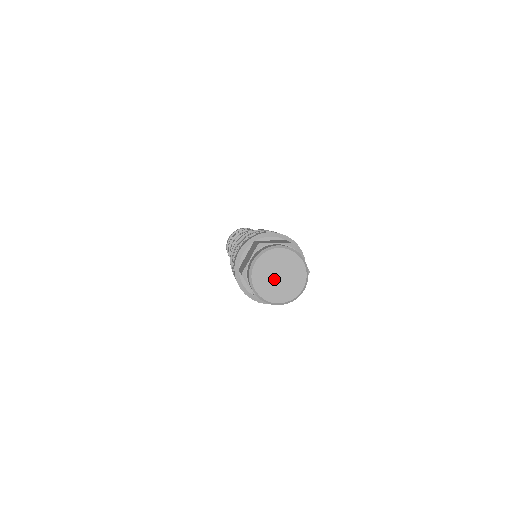
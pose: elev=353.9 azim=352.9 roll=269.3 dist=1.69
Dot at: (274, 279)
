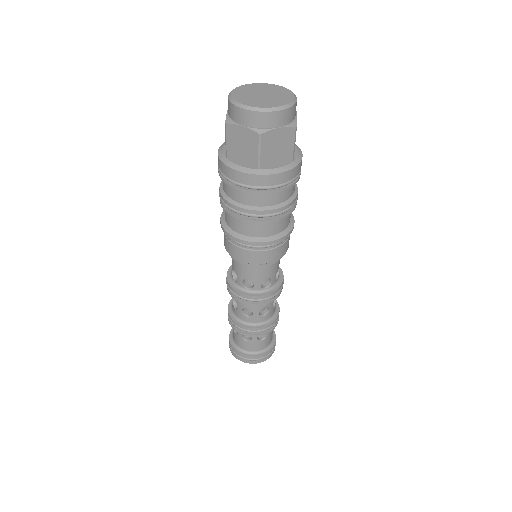
Dot at: (259, 97)
